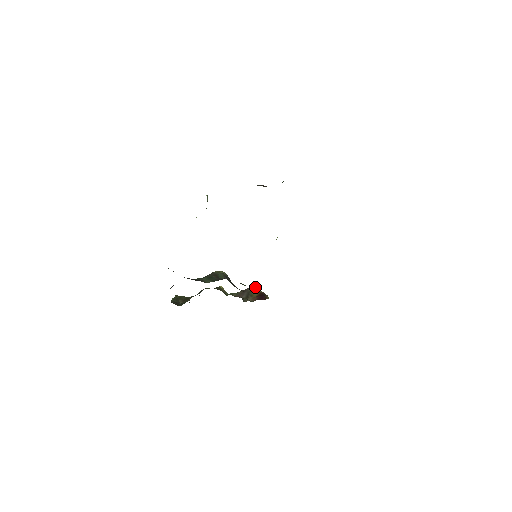
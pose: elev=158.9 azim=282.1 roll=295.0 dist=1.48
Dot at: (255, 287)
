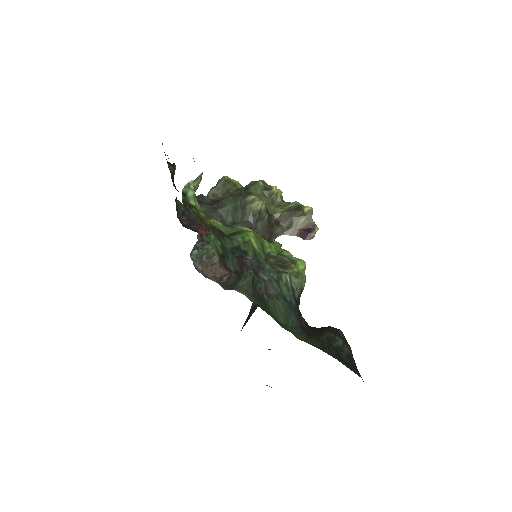
Dot at: (310, 211)
